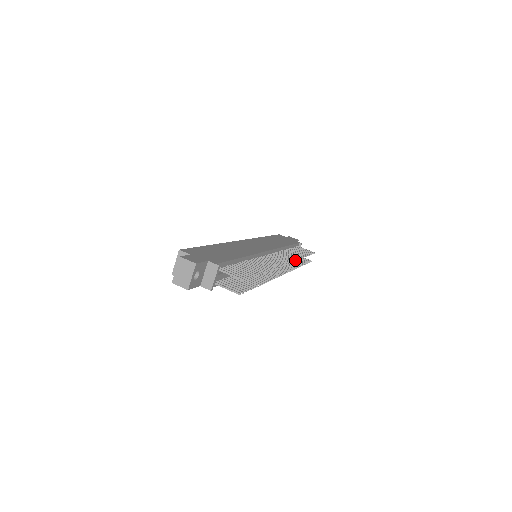
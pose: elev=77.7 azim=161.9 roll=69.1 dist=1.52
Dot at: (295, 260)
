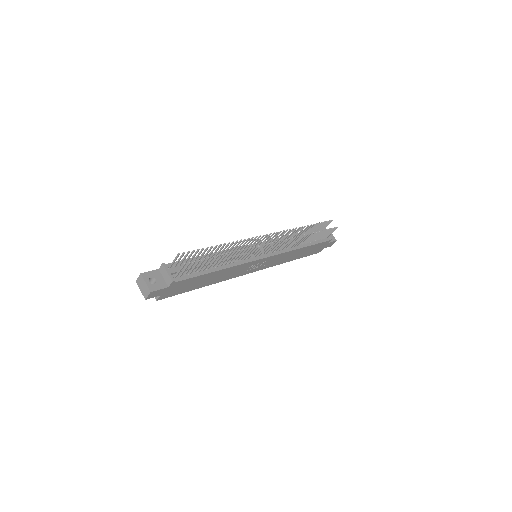
Dot at: (284, 230)
